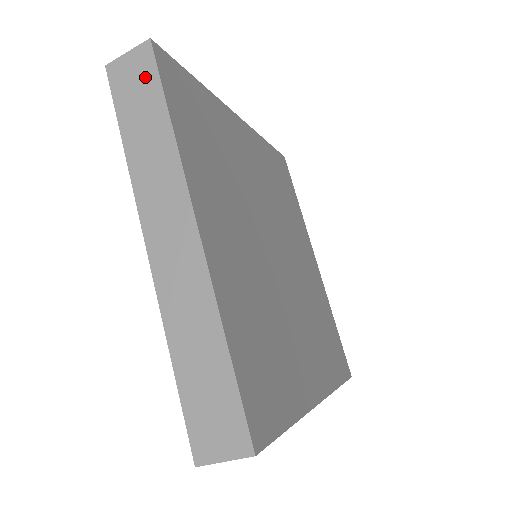
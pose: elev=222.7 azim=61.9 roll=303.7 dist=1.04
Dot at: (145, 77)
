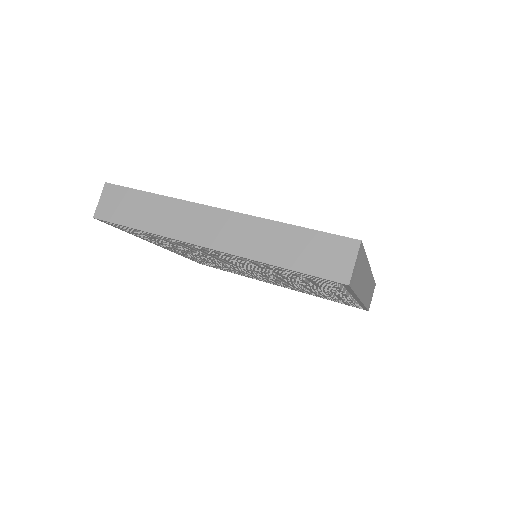
Dot at: (121, 196)
